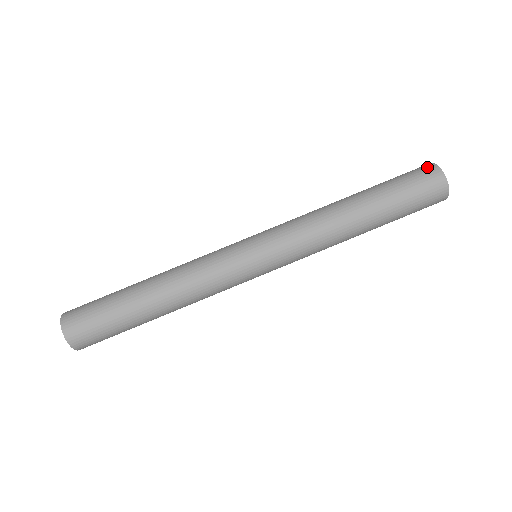
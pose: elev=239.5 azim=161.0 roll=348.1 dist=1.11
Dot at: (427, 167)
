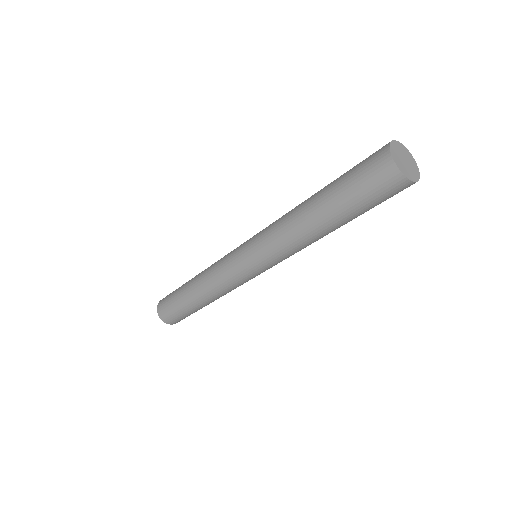
Dot at: (380, 151)
